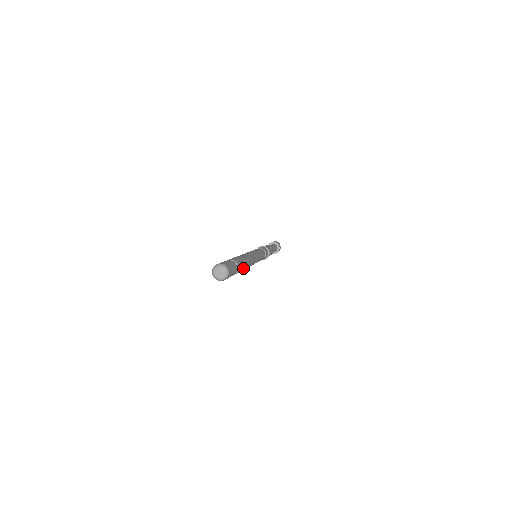
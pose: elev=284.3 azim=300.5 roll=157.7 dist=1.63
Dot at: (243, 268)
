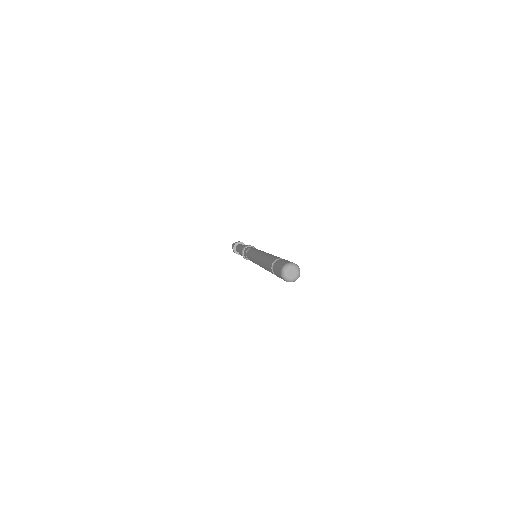
Dot at: occluded
